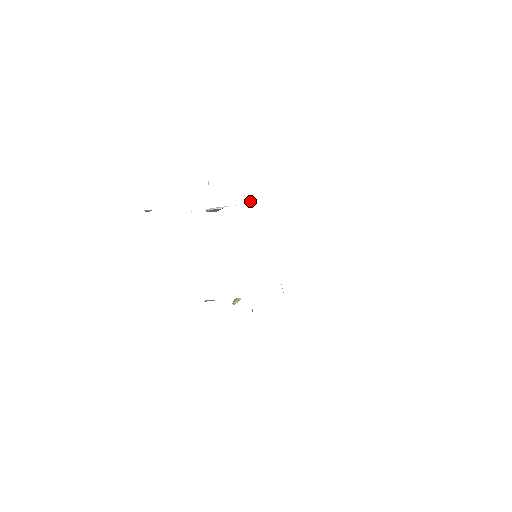
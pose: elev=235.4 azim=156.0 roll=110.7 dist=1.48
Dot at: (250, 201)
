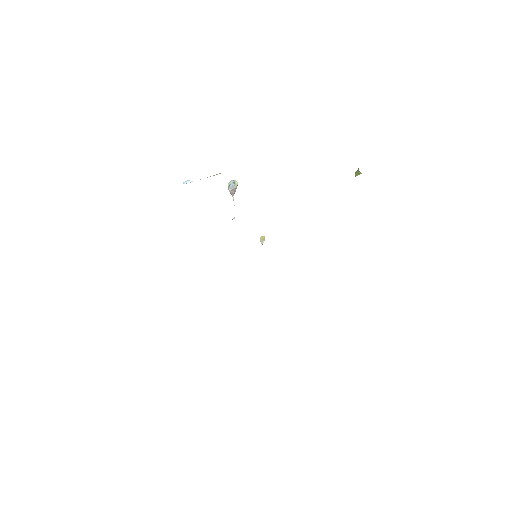
Dot at: occluded
